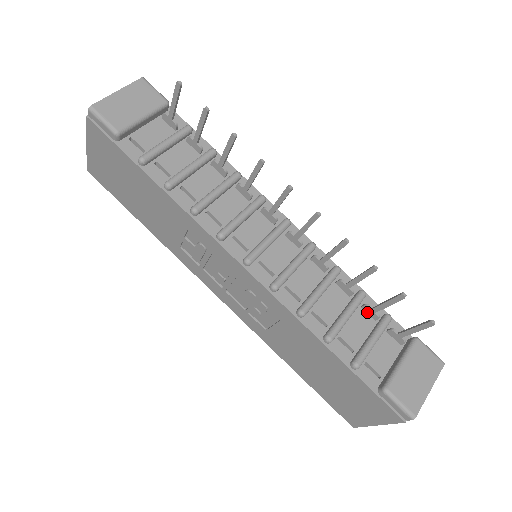
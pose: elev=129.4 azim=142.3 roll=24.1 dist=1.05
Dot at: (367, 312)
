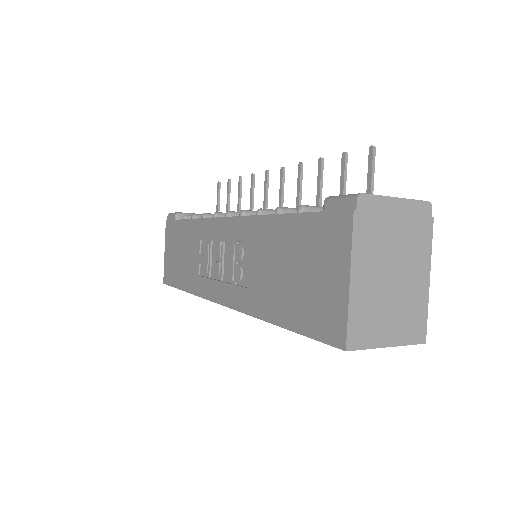
Dot at: occluded
